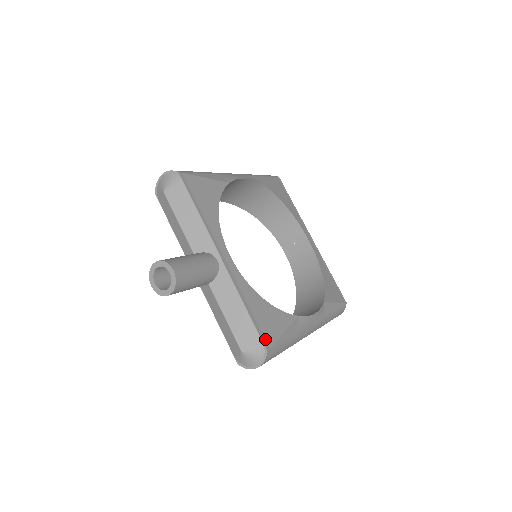
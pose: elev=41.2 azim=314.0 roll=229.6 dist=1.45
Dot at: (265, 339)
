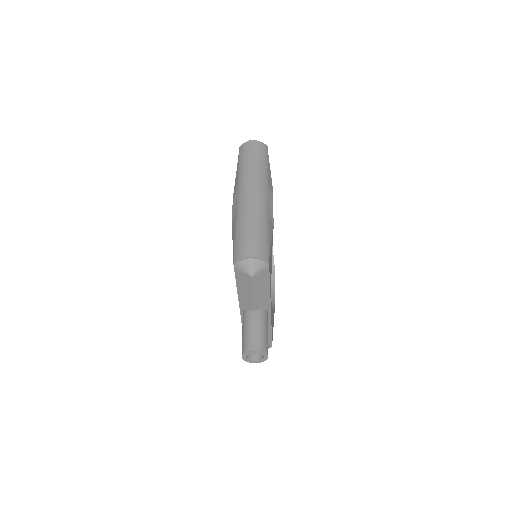
Dot at: occluded
